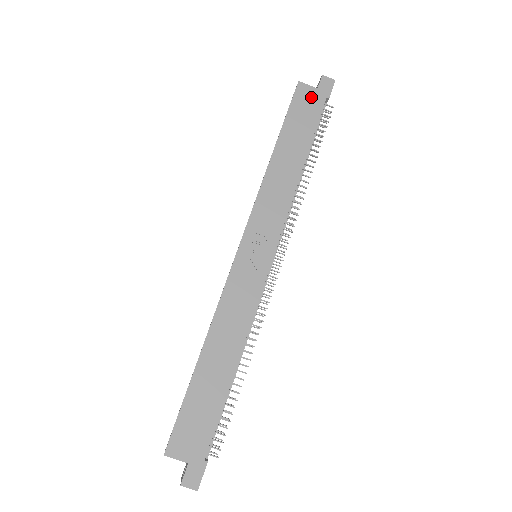
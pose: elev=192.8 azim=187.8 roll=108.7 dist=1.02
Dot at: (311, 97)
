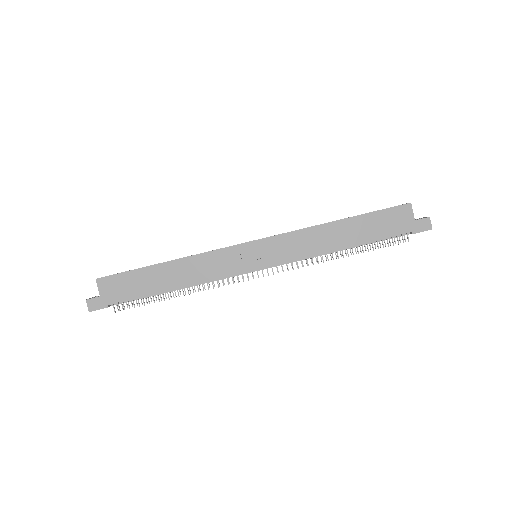
Dot at: (404, 220)
